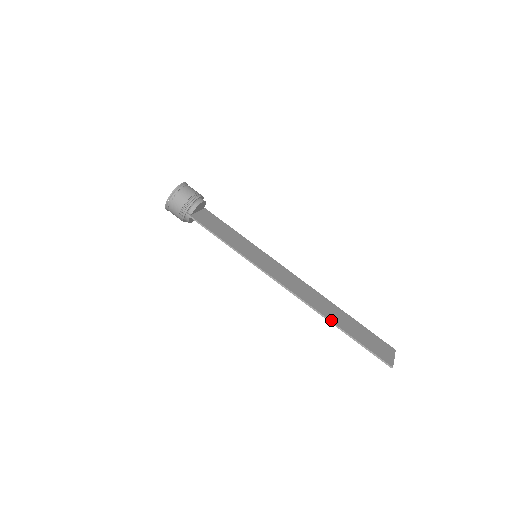
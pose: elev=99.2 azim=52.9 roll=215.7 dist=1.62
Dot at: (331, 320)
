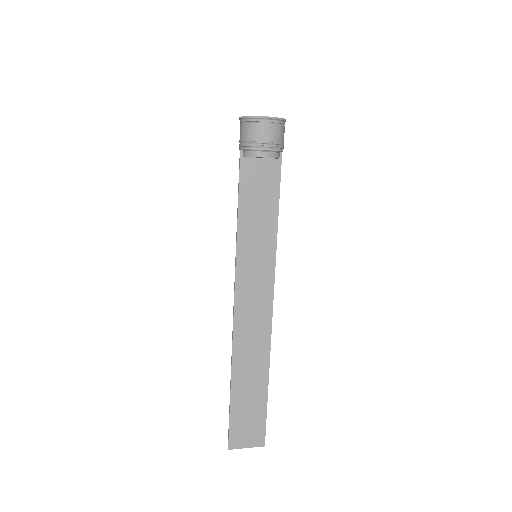
Dot at: (233, 371)
